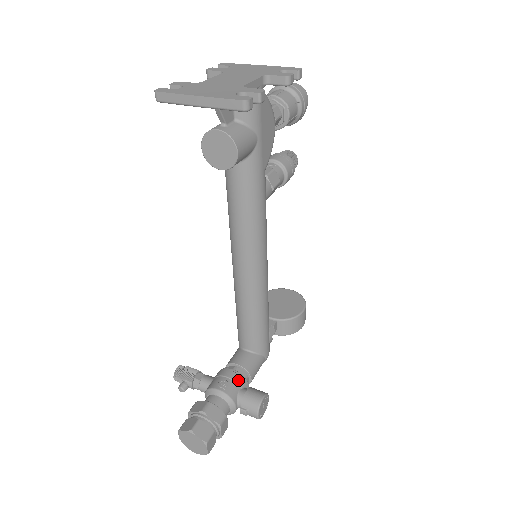
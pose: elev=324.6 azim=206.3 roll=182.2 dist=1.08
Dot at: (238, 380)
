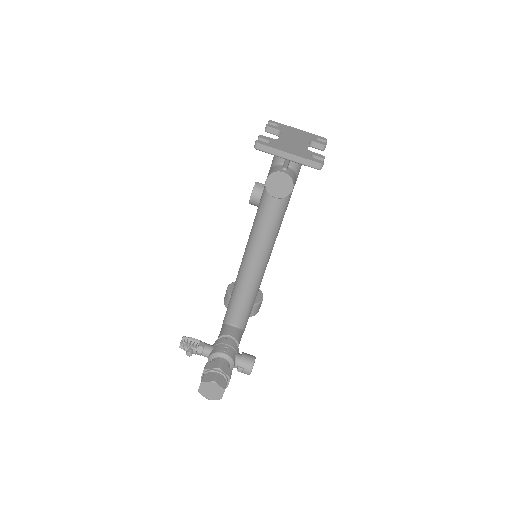
Dot at: (235, 347)
